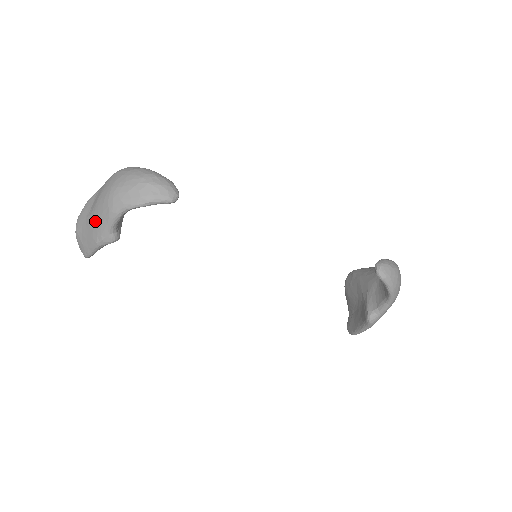
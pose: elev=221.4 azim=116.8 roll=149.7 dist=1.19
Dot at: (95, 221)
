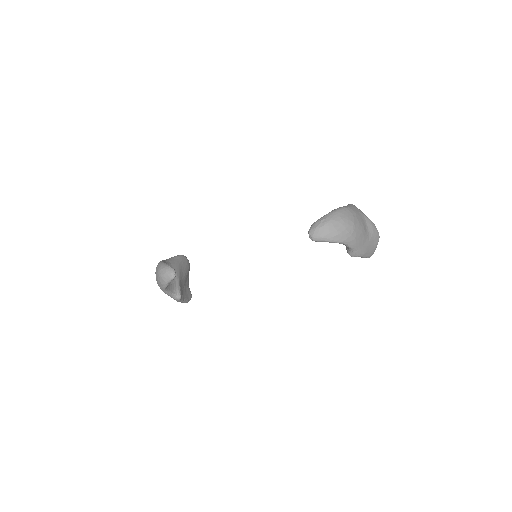
Dot at: occluded
